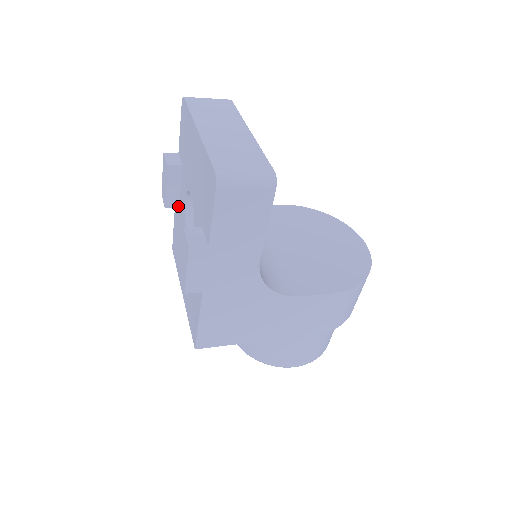
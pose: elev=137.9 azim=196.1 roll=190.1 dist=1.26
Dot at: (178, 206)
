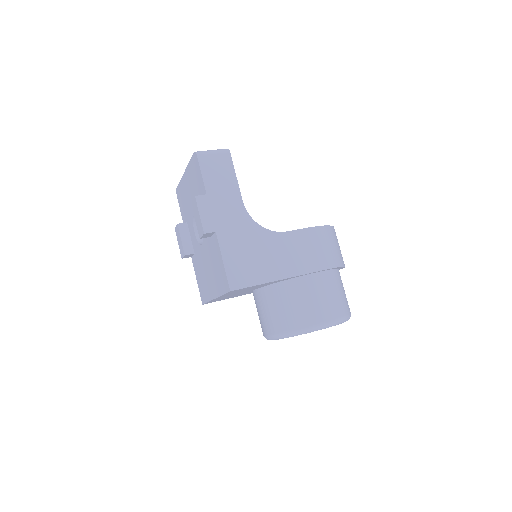
Dot at: (193, 253)
